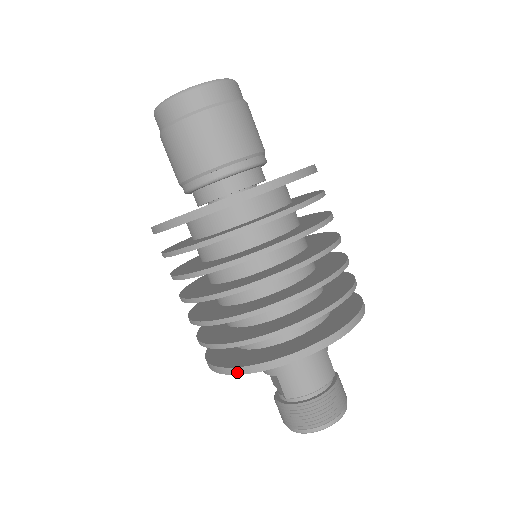
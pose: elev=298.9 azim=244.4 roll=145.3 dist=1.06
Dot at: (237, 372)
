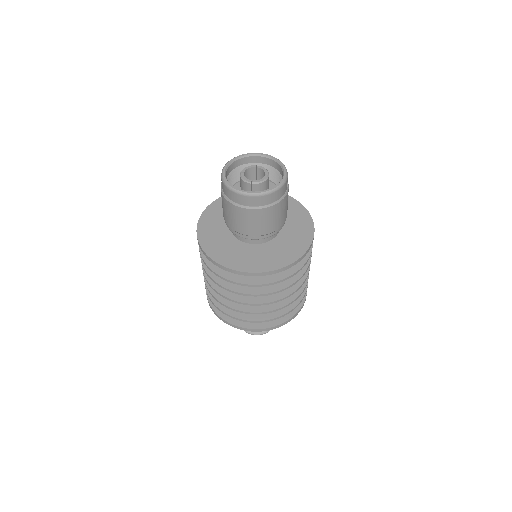
Dot at: (211, 308)
